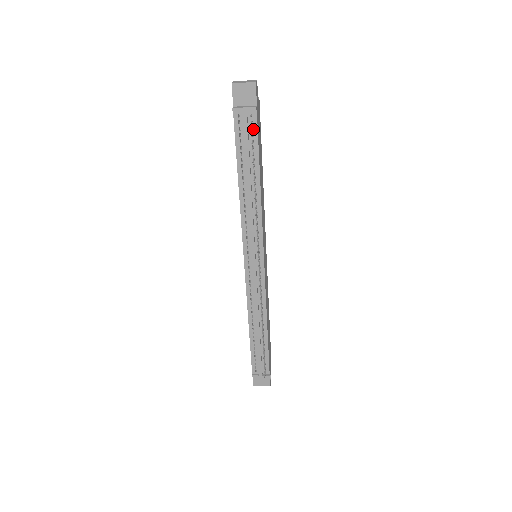
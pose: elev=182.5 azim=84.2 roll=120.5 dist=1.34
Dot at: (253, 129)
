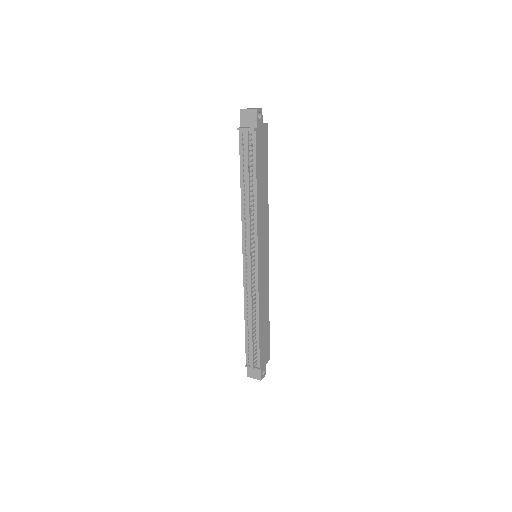
Dot at: (253, 146)
